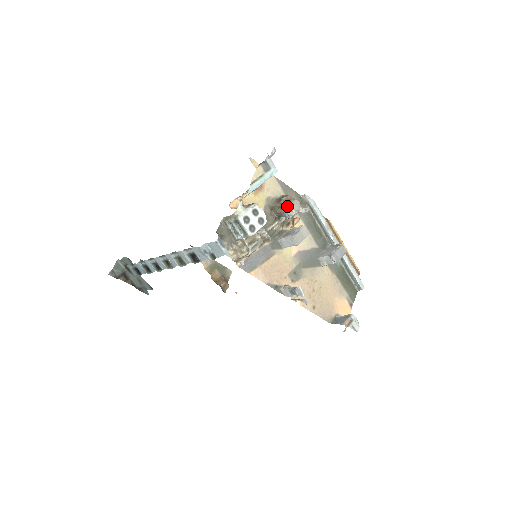
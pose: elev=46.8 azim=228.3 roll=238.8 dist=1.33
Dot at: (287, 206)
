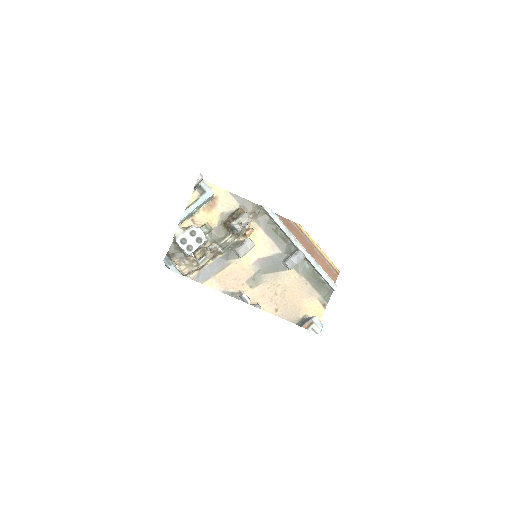
Dot at: (235, 220)
